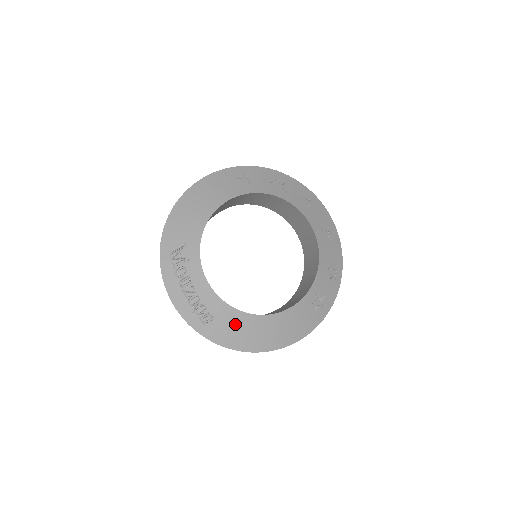
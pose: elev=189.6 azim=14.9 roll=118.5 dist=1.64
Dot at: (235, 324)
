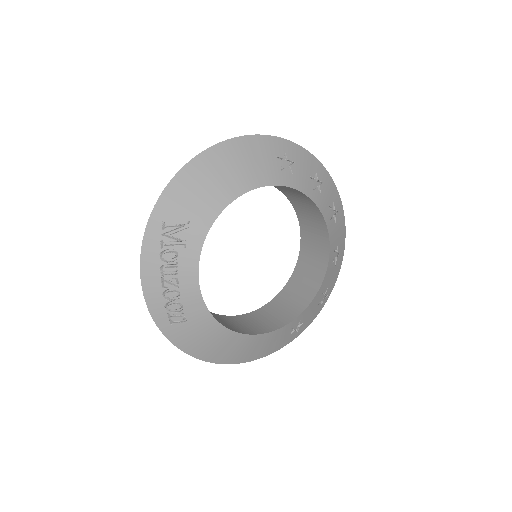
Dot at: (207, 334)
